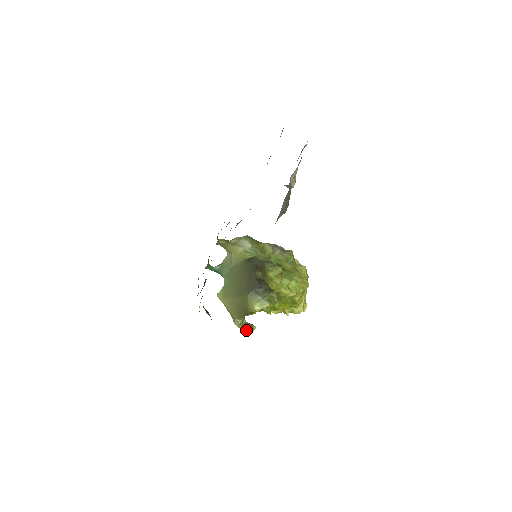
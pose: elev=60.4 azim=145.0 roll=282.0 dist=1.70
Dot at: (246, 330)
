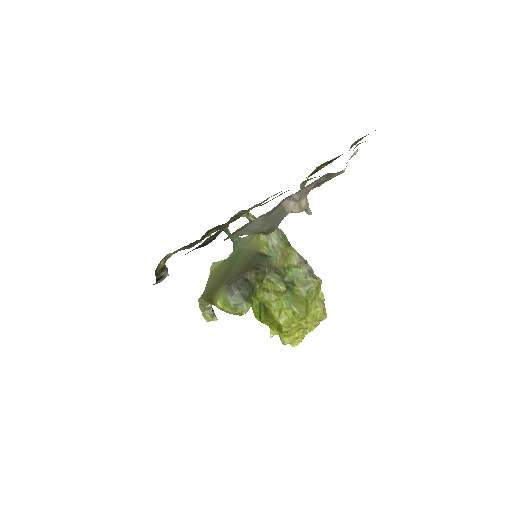
Dot at: (204, 315)
